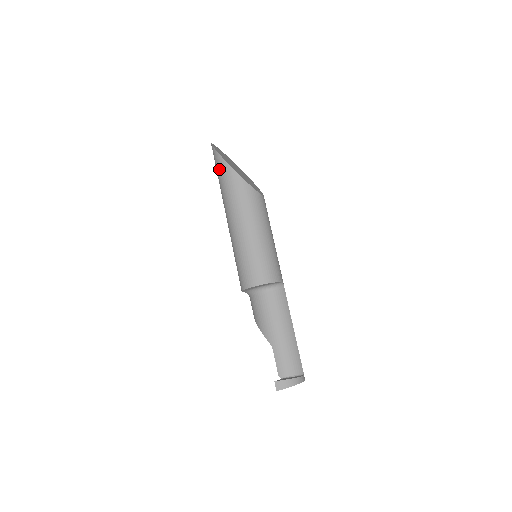
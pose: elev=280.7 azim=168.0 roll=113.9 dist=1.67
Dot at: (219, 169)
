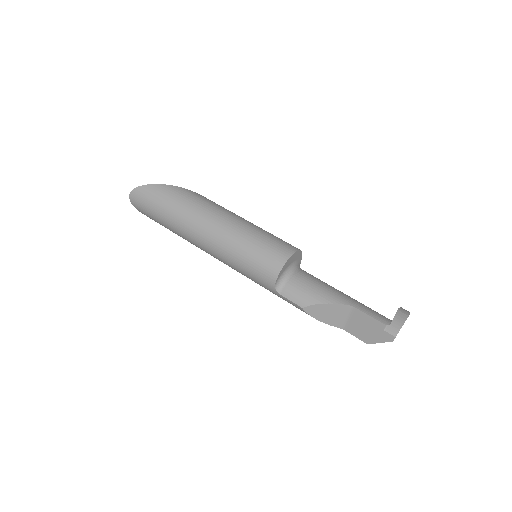
Dot at: (168, 194)
